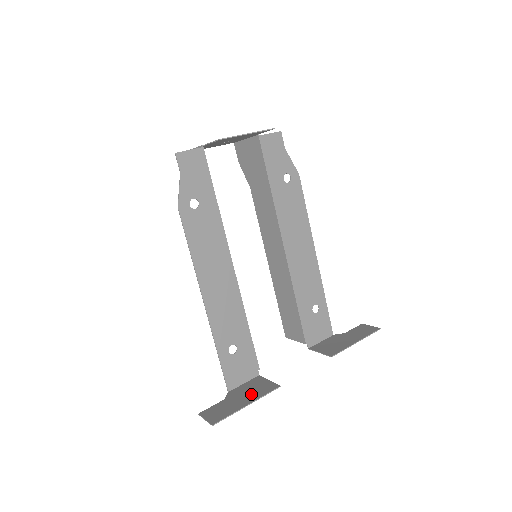
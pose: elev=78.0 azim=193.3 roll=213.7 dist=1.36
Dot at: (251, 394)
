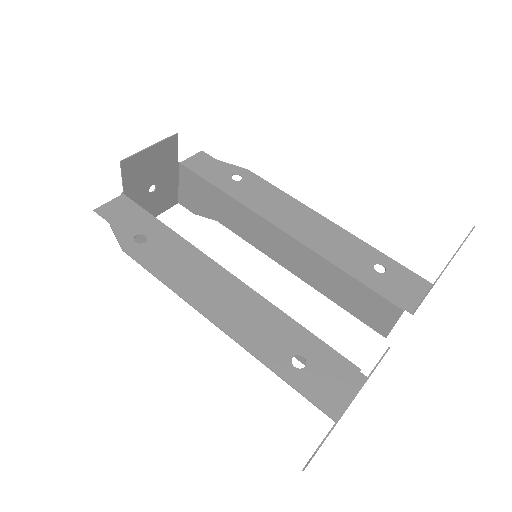
Dot at: occluded
